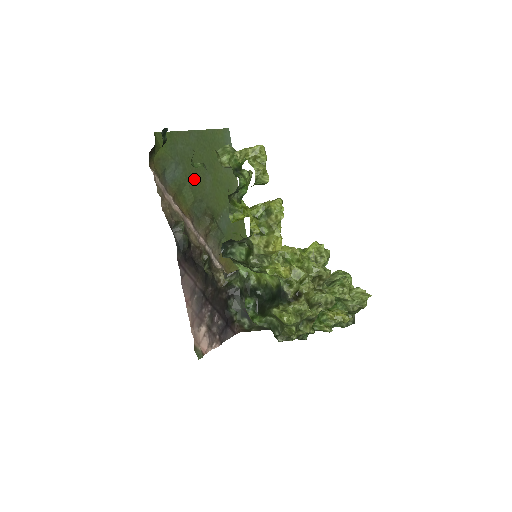
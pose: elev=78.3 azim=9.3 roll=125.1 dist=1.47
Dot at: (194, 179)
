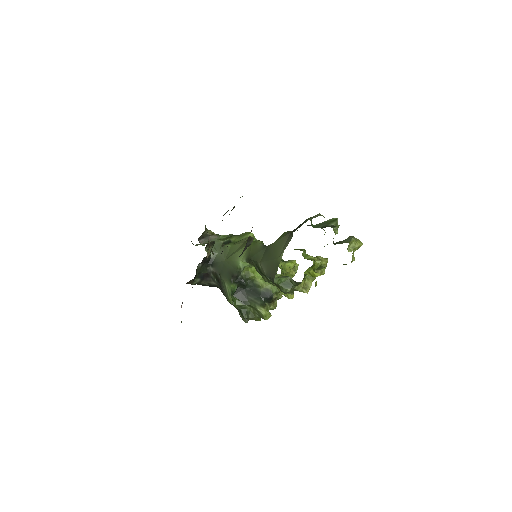
Dot at: occluded
